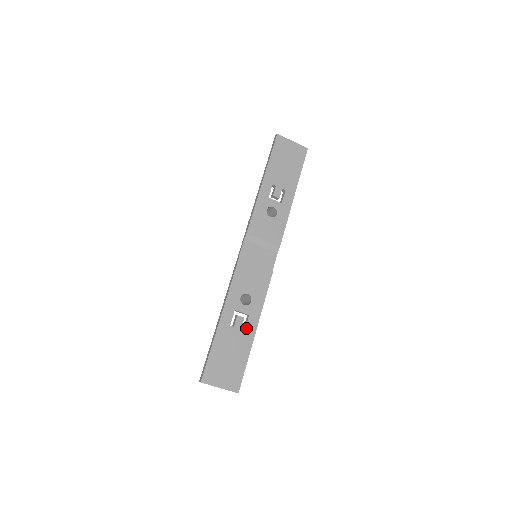
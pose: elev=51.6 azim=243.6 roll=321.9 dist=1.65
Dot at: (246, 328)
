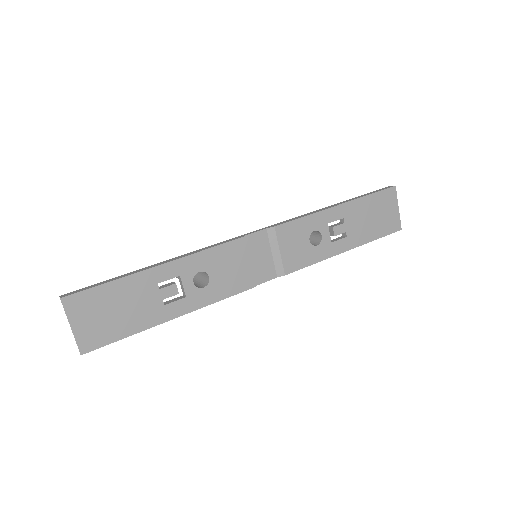
Dot at: (168, 305)
